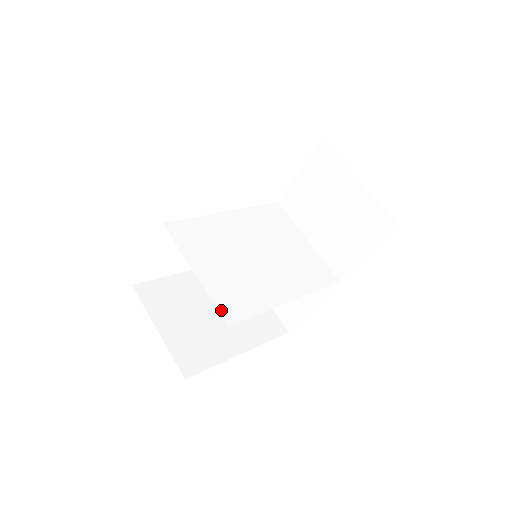
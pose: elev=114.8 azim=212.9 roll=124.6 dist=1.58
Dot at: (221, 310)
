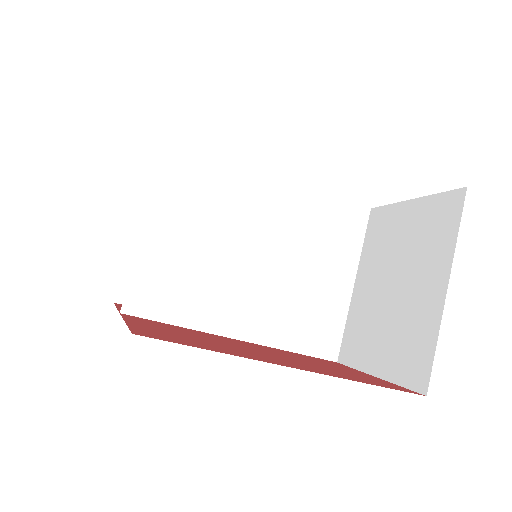
Dot at: (131, 289)
